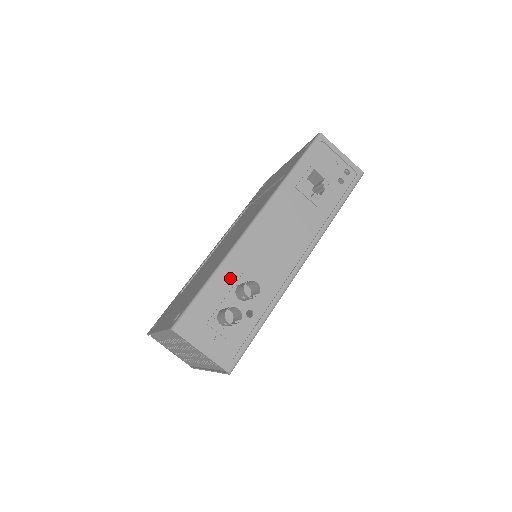
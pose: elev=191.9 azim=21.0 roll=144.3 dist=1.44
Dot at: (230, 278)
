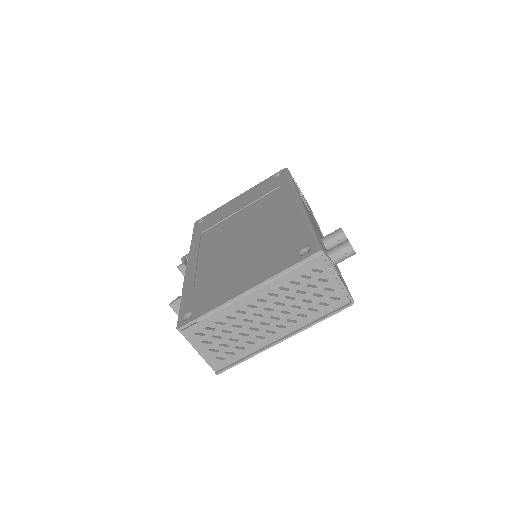
Dot at: occluded
